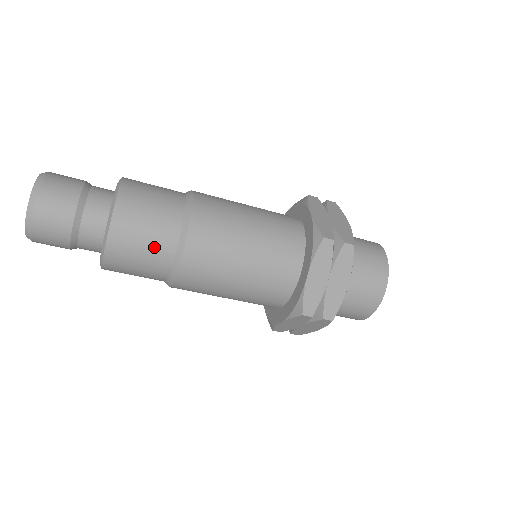
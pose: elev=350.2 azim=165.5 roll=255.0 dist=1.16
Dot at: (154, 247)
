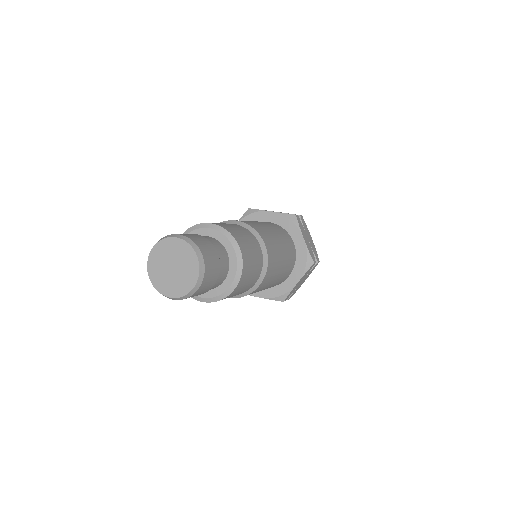
Dot at: (256, 254)
